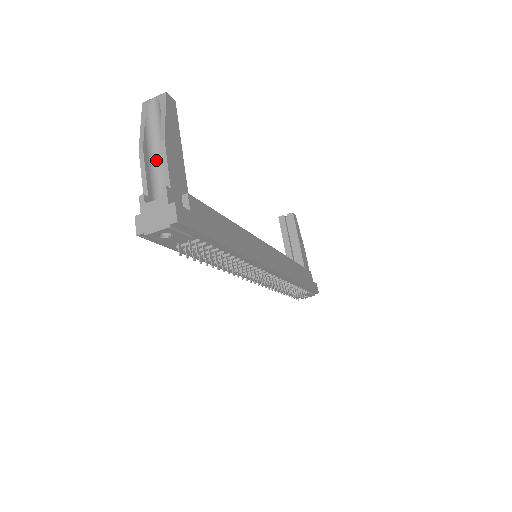
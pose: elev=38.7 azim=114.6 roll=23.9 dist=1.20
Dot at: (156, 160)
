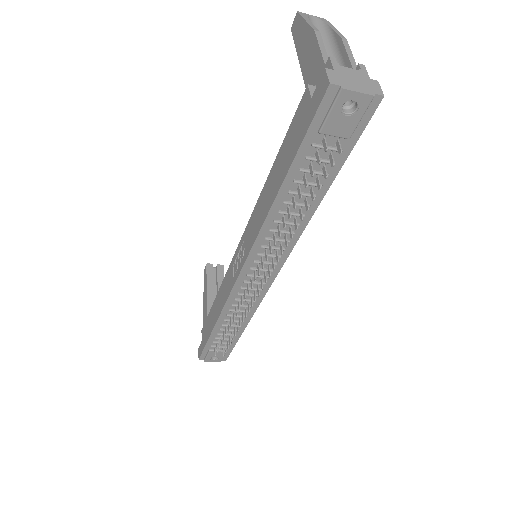
Dot at: occluded
